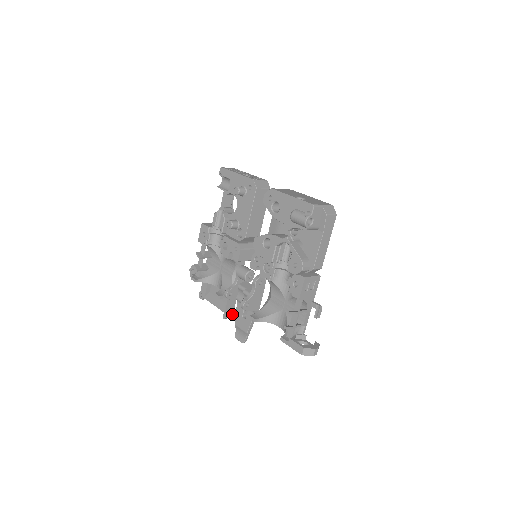
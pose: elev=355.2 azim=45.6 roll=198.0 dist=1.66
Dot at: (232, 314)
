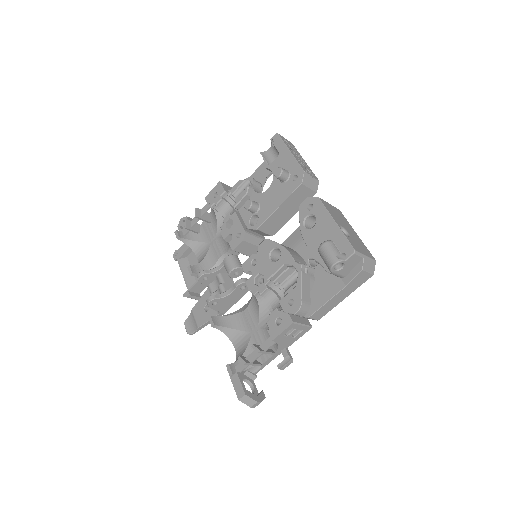
Dot at: (195, 297)
